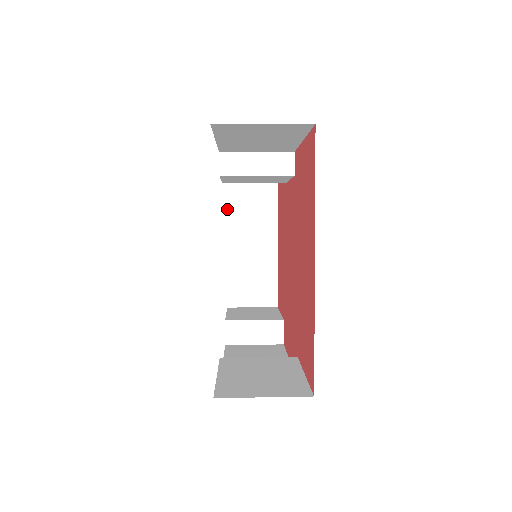
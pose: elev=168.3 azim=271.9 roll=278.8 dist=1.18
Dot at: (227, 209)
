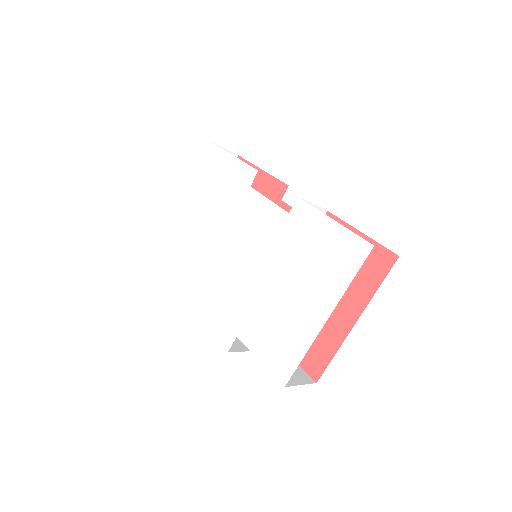
Dot at: (193, 168)
